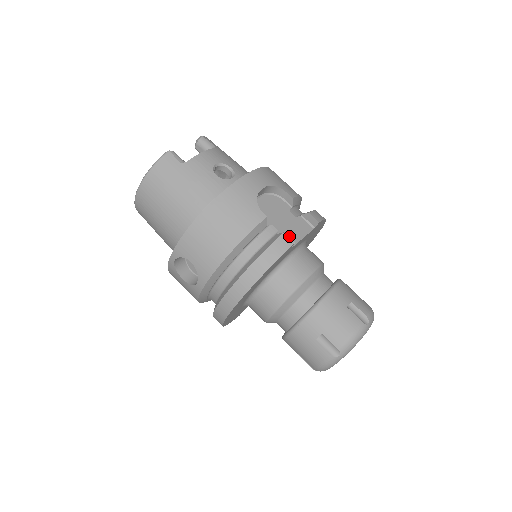
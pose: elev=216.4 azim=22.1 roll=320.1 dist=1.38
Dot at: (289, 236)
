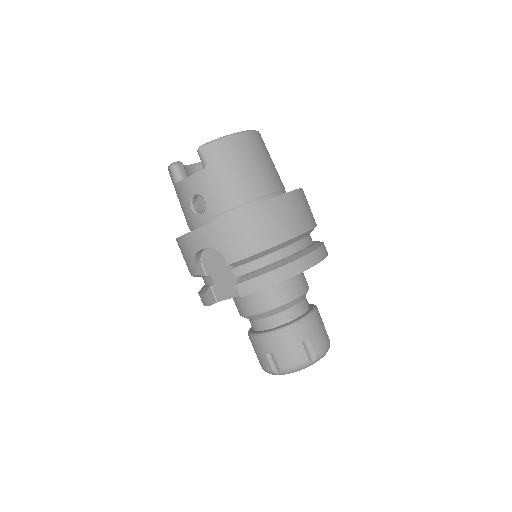
Dot at: (221, 291)
